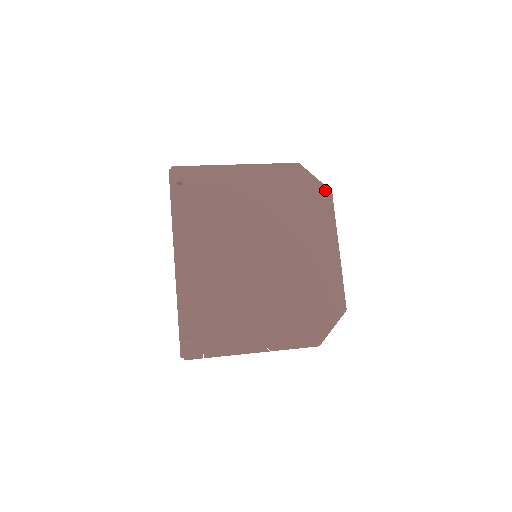
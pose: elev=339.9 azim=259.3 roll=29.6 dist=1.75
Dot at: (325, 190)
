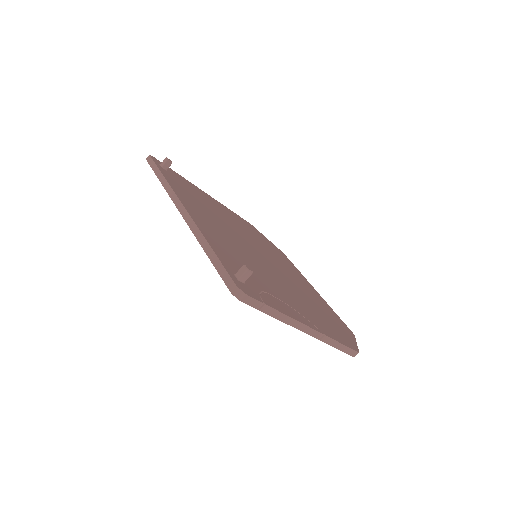
Dot at: (279, 250)
